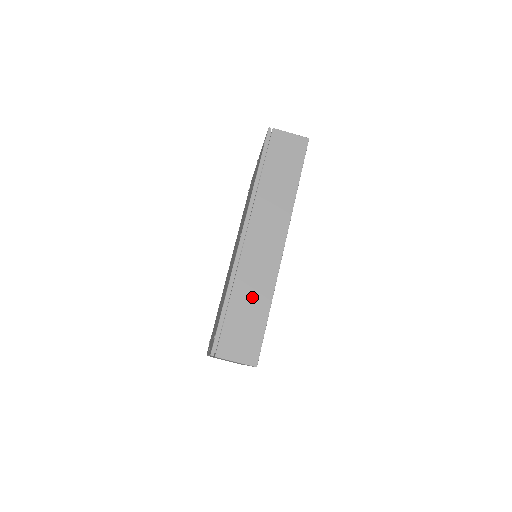
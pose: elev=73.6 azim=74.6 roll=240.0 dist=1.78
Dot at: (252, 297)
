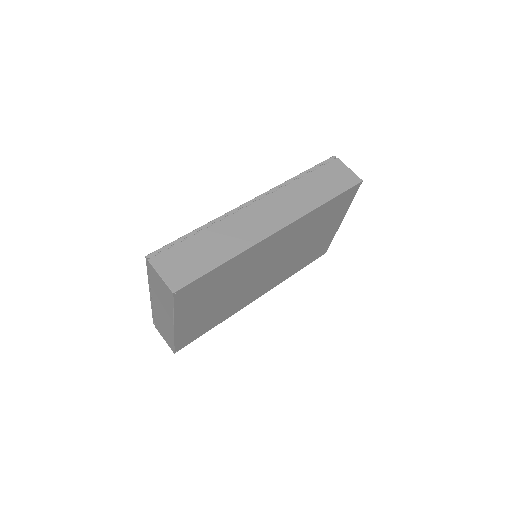
Dot at: (219, 243)
